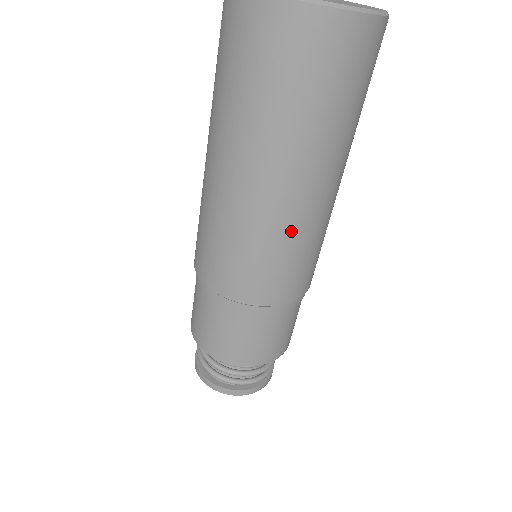
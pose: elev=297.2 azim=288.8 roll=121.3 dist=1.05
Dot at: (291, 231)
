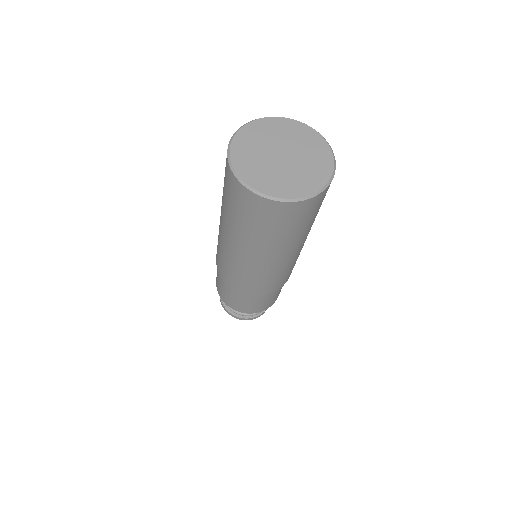
Dot at: occluded
